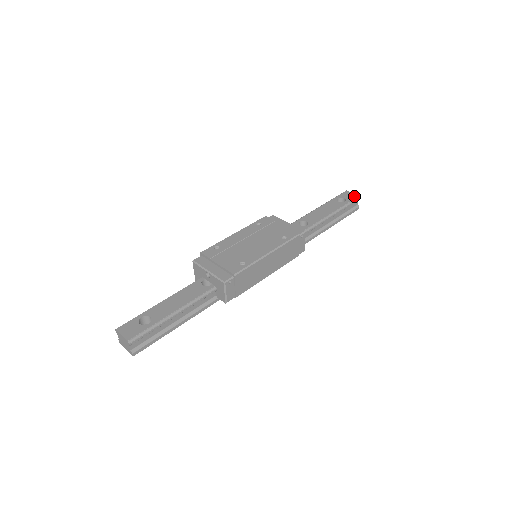
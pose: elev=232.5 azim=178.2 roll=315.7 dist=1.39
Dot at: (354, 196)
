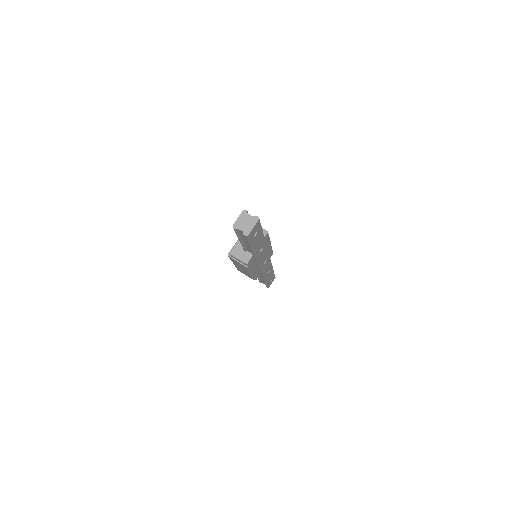
Dot at: occluded
